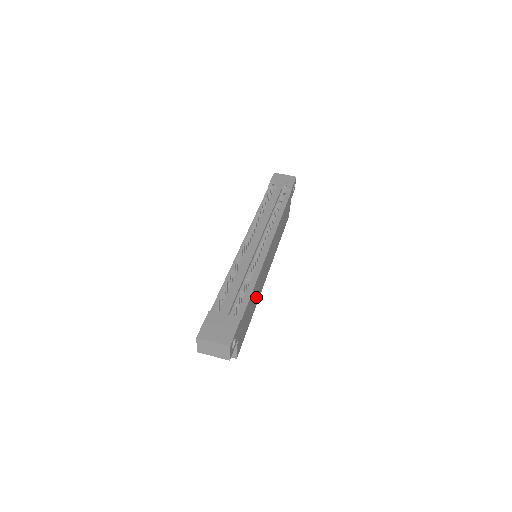
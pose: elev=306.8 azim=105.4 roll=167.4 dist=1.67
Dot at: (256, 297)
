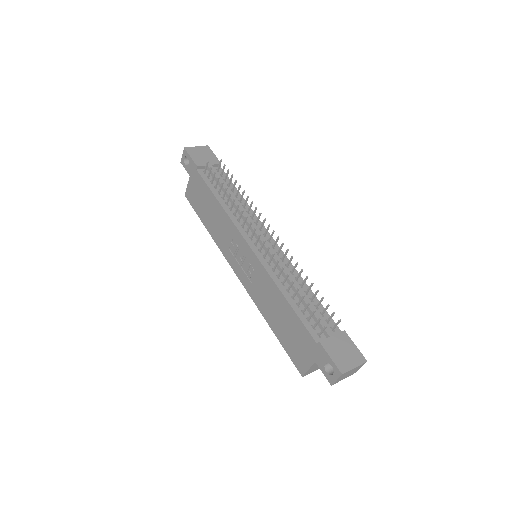
Dot at: occluded
